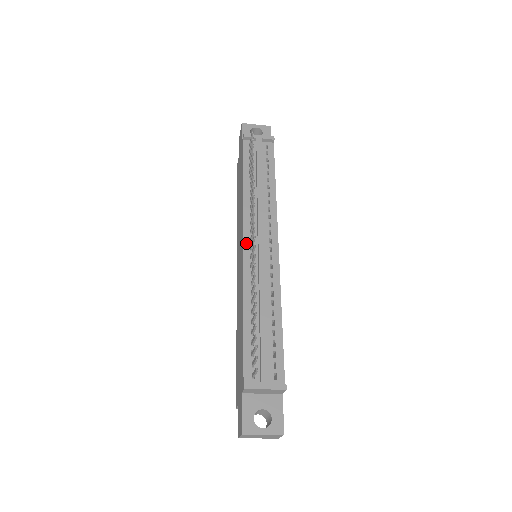
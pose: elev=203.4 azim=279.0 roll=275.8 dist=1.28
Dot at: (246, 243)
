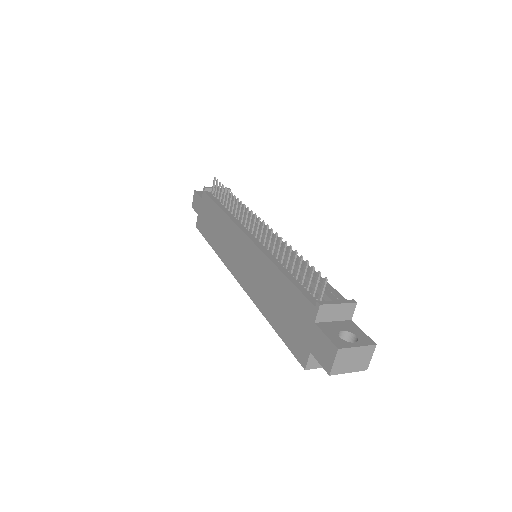
Dot at: (248, 235)
